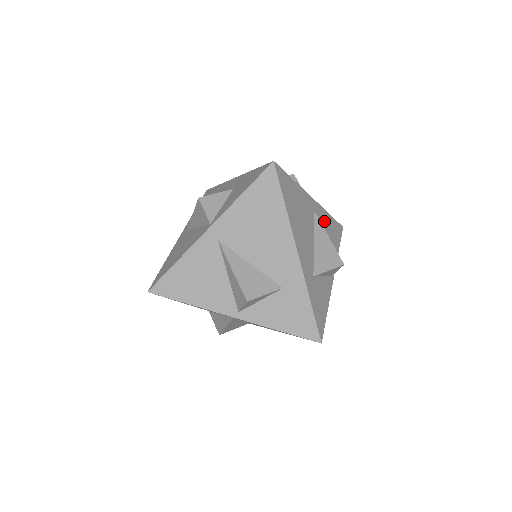
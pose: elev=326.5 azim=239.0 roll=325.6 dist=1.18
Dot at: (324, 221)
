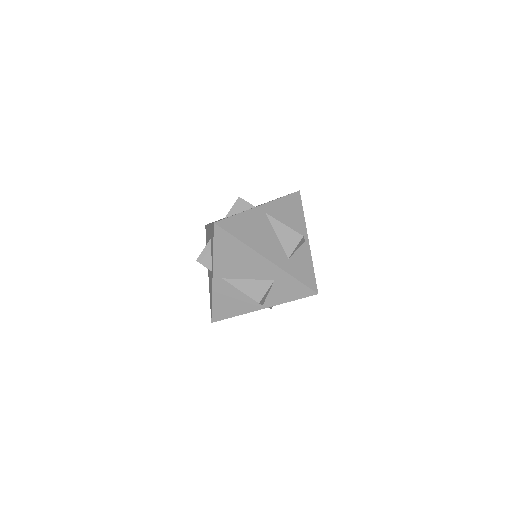
Dot at: occluded
